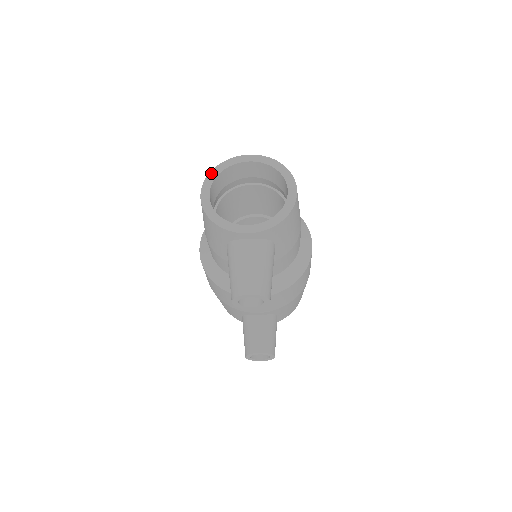
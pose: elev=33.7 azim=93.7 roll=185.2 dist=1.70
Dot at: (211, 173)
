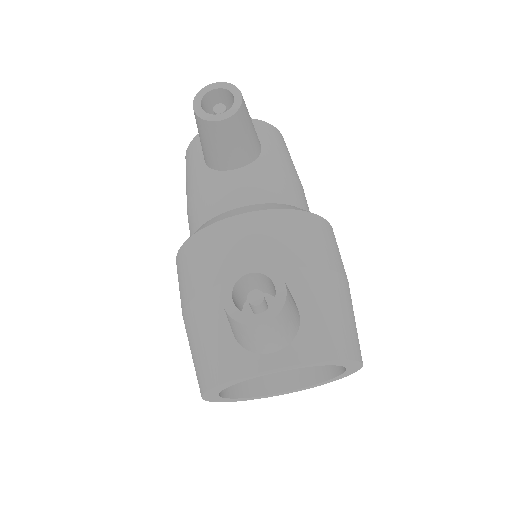
Dot at: occluded
